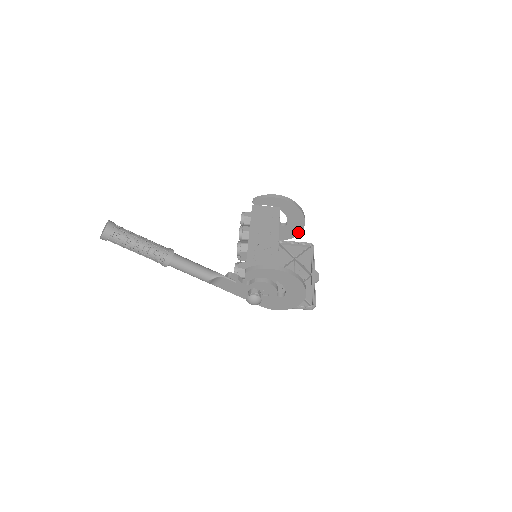
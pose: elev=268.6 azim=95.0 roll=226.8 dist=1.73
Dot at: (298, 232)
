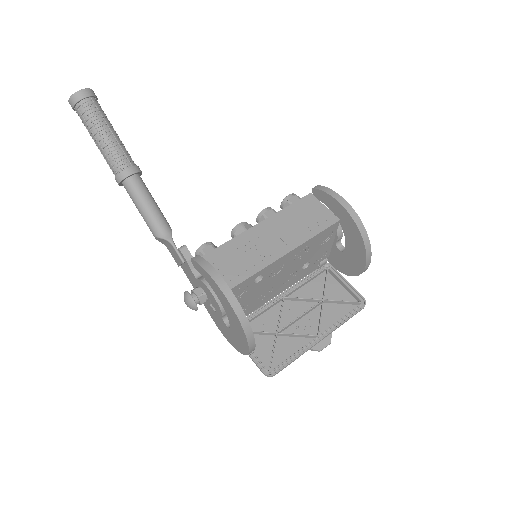
Dot at: (355, 272)
